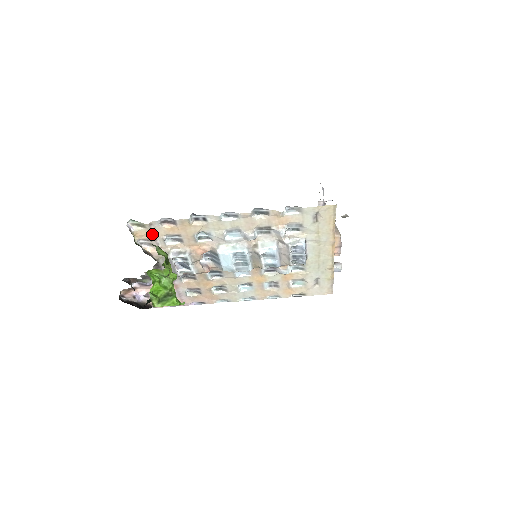
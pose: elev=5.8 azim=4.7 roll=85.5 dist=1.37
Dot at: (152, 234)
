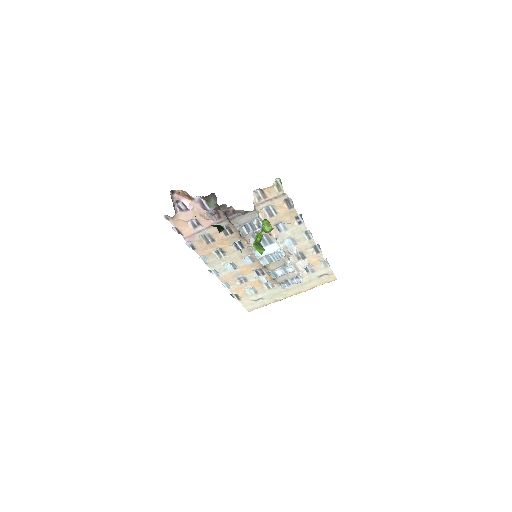
Dot at: (273, 197)
